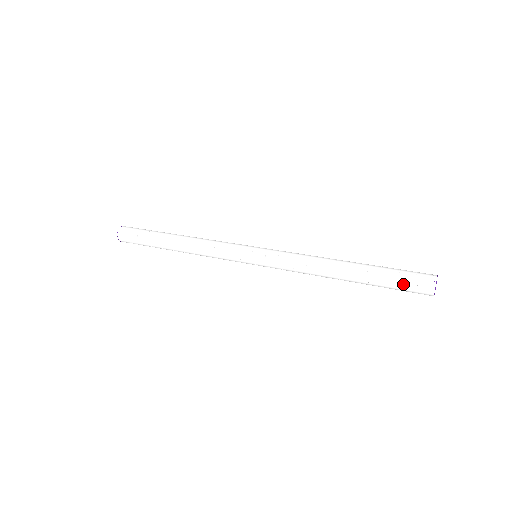
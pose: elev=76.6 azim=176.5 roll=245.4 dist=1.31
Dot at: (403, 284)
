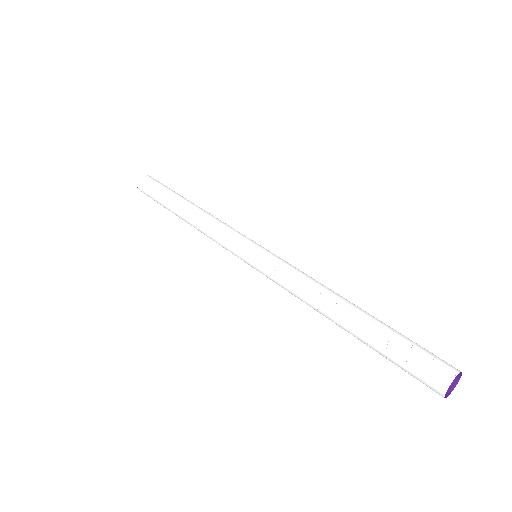
Dot at: (413, 354)
